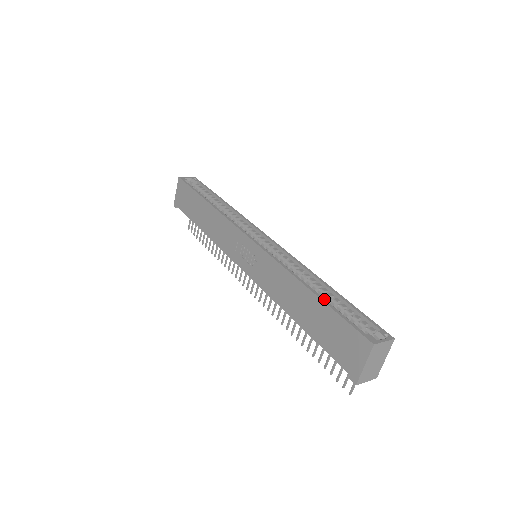
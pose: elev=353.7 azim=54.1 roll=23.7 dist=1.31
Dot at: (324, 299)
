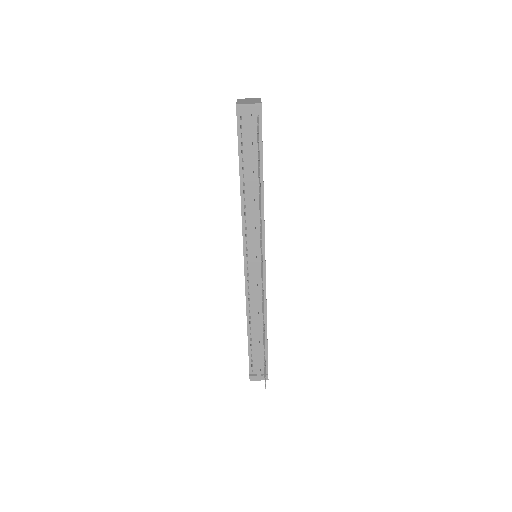
Dot at: occluded
